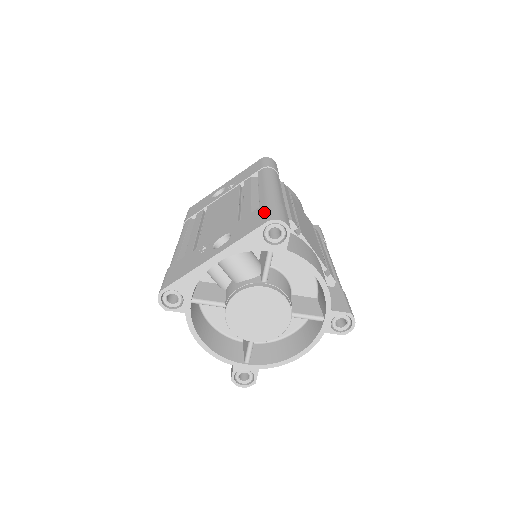
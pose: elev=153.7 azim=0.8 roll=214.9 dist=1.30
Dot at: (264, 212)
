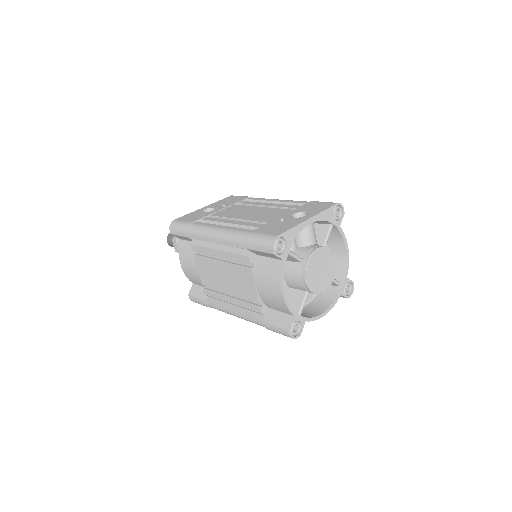
Dot at: (322, 202)
